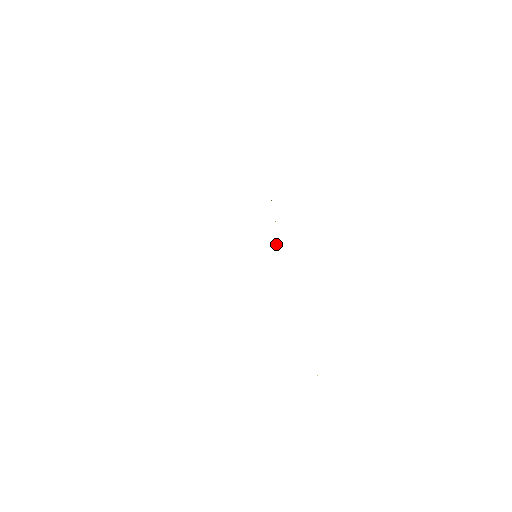
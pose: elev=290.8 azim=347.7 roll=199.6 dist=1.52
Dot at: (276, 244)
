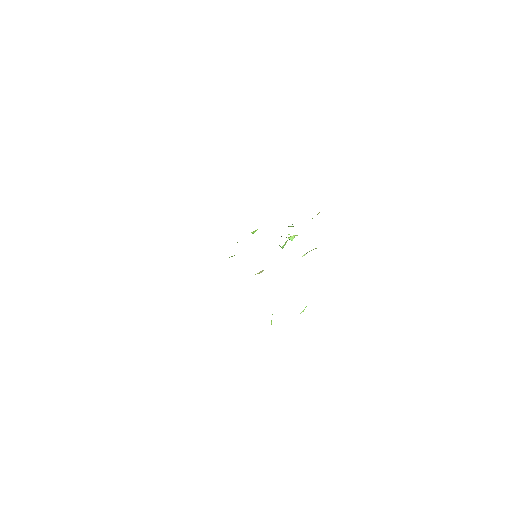
Dot at: (280, 246)
